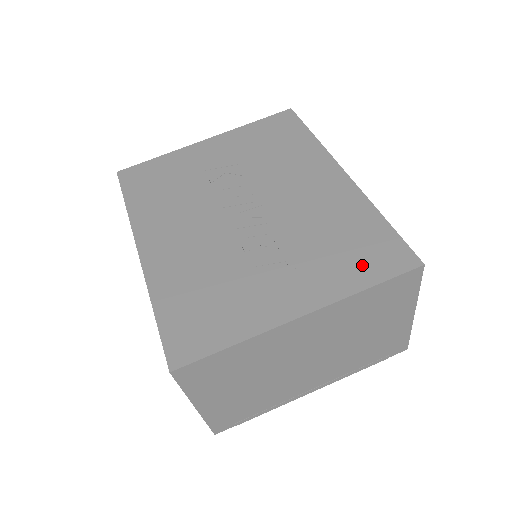
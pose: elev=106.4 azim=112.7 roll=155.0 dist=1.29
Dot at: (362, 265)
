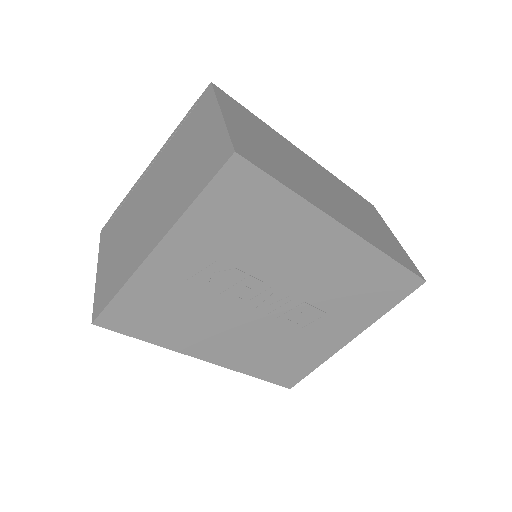
Dot at: (383, 300)
